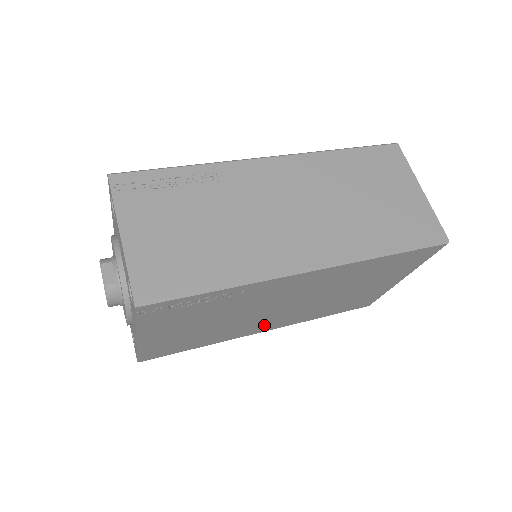
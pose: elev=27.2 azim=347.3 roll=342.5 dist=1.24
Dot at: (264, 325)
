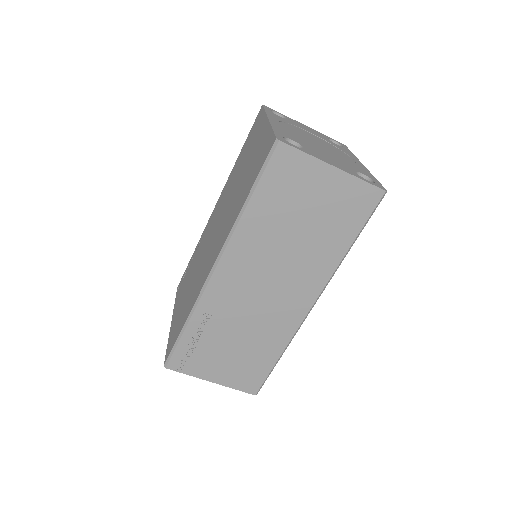
Dot at: occluded
